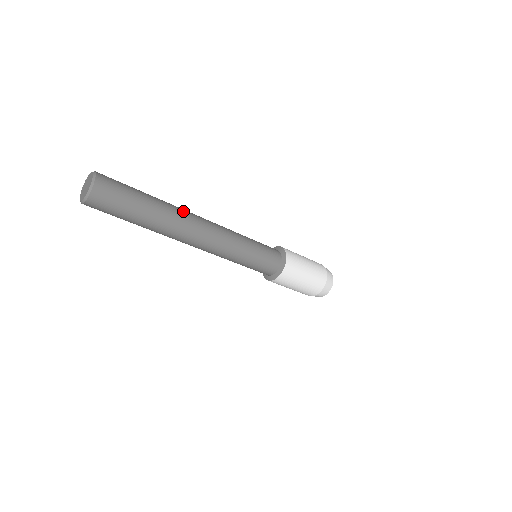
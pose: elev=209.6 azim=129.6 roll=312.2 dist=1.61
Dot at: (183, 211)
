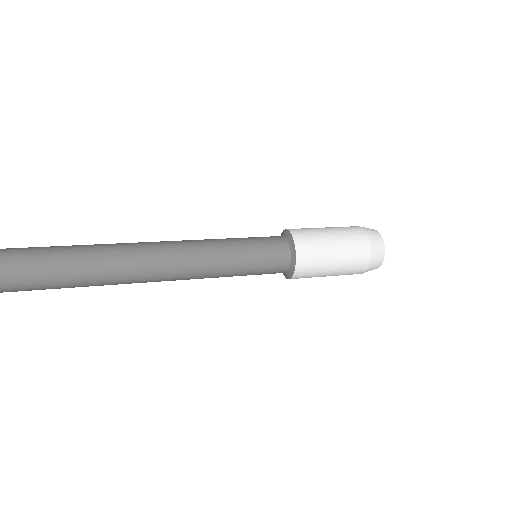
Dot at: (123, 259)
